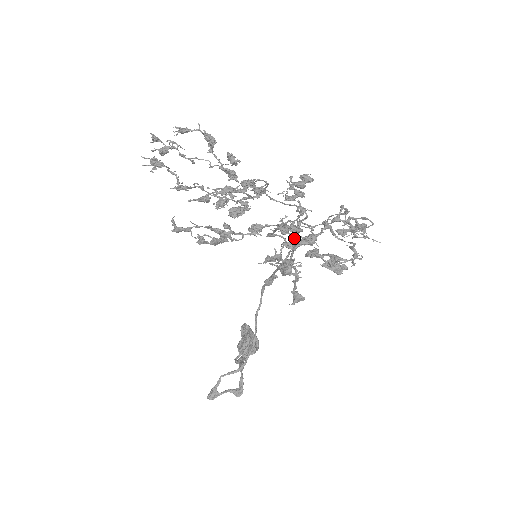
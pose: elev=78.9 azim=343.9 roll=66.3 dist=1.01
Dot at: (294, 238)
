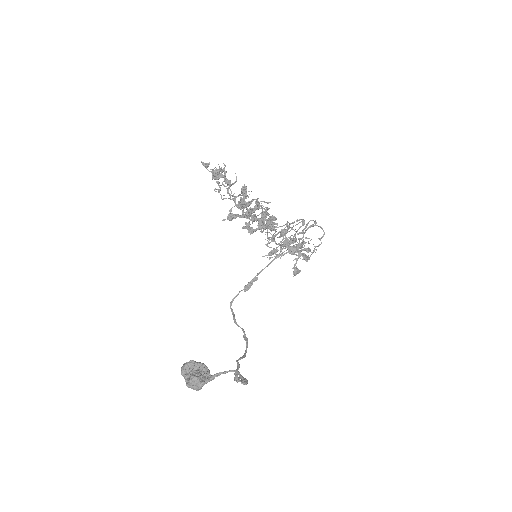
Dot at: (297, 231)
